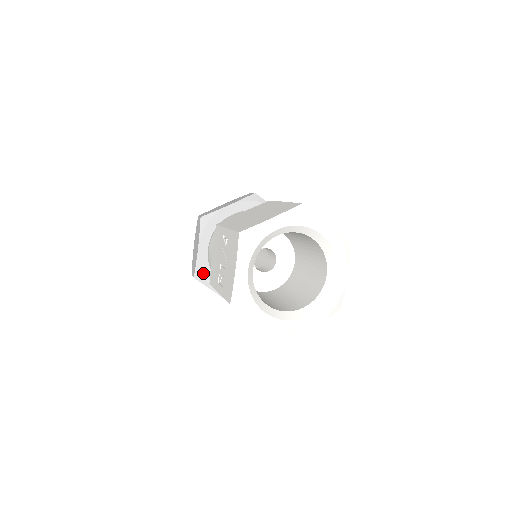
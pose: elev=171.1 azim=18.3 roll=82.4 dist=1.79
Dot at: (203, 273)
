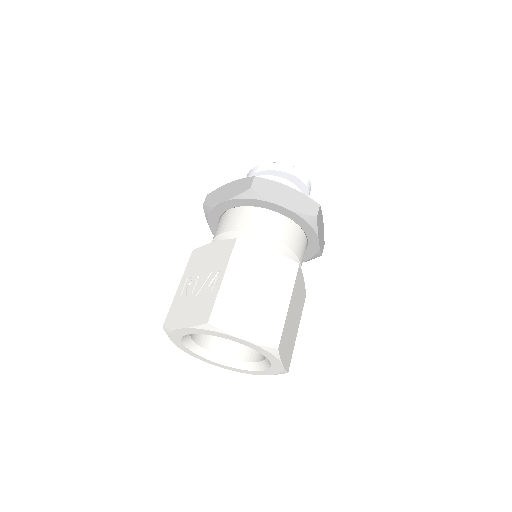
Dot at: (211, 213)
